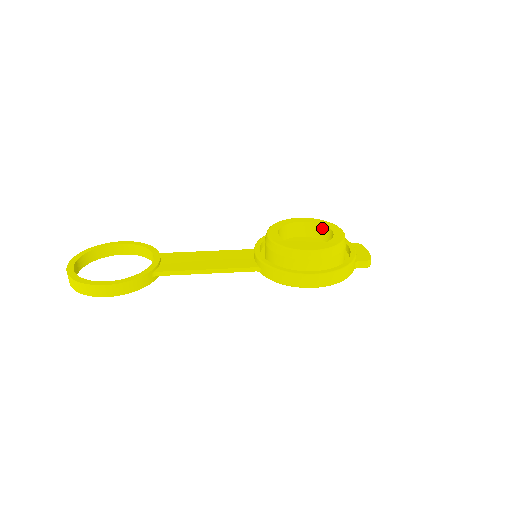
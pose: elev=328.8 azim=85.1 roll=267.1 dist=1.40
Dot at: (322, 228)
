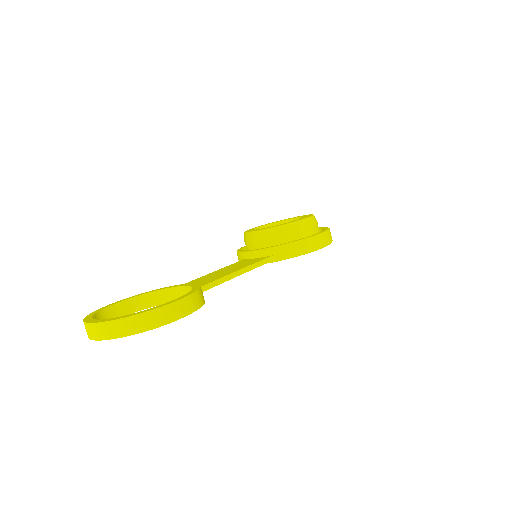
Dot at: occluded
